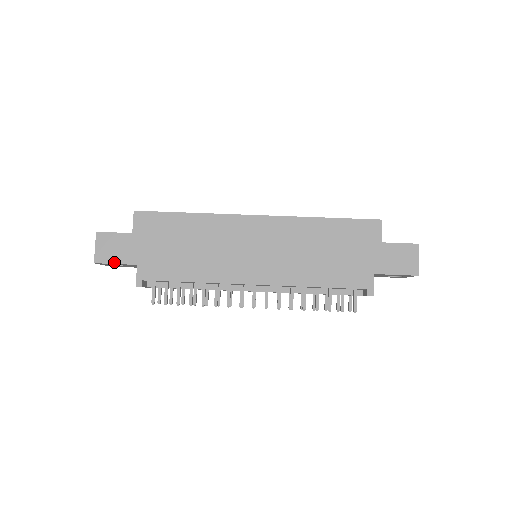
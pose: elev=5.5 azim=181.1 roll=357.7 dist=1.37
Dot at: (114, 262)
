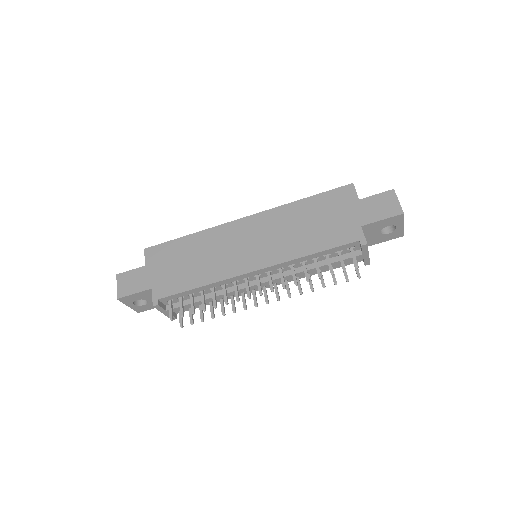
Dot at: (133, 293)
